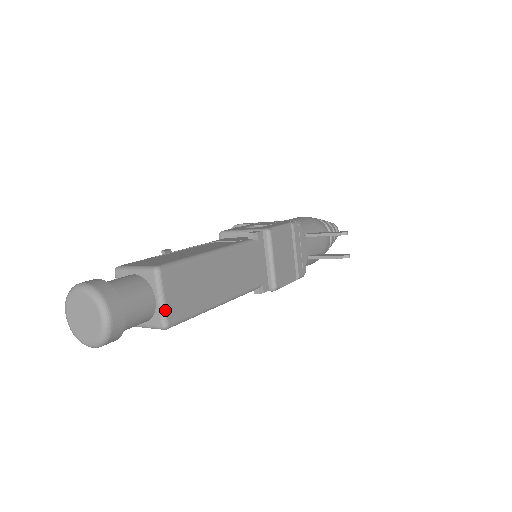
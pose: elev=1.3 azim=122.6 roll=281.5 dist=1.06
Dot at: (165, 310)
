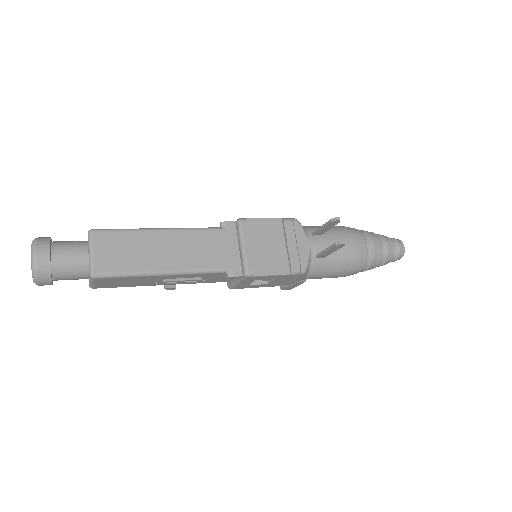
Dot at: (92, 261)
